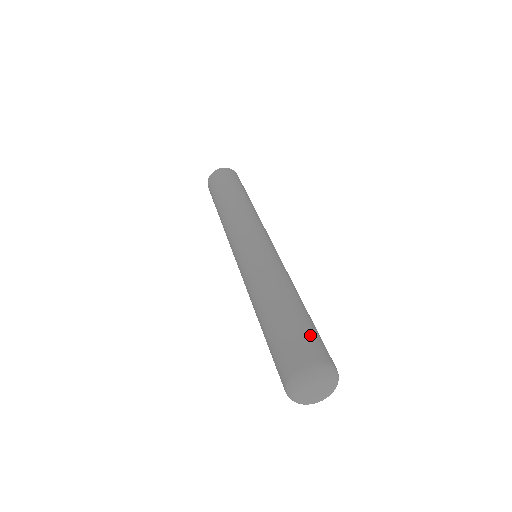
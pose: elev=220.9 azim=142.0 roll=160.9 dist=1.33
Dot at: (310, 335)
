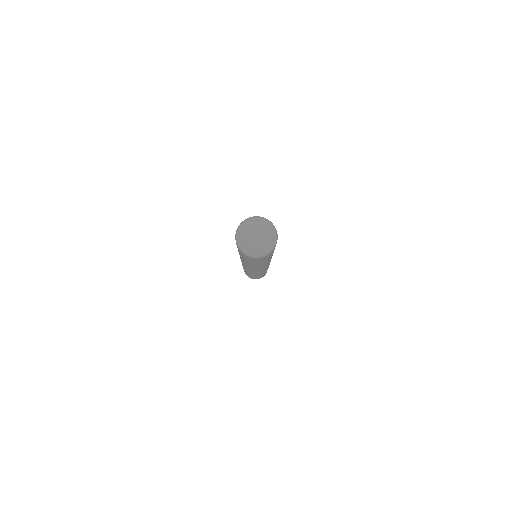
Dot at: occluded
